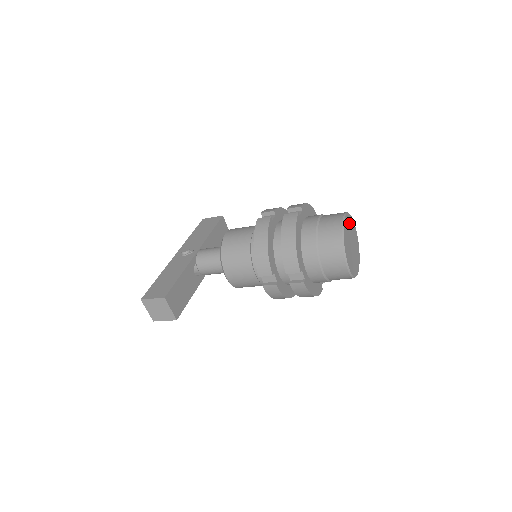
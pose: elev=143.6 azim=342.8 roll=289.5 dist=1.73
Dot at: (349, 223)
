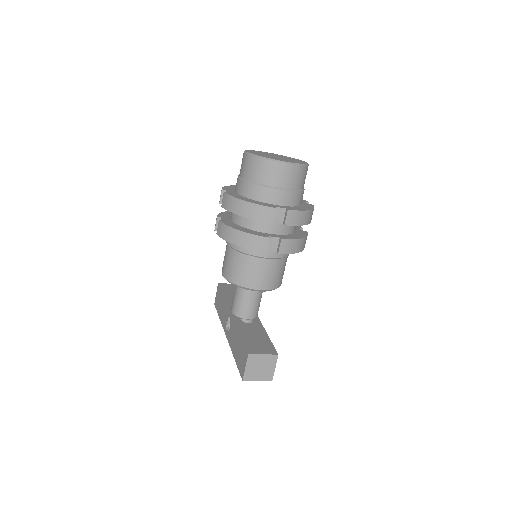
Dot at: (256, 152)
